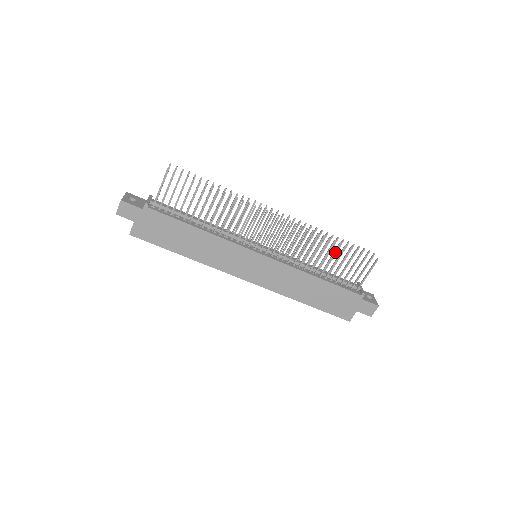
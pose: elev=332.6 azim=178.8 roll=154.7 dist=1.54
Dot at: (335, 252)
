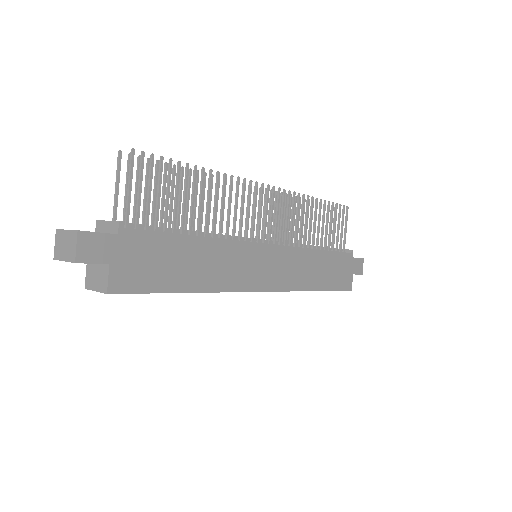
Dot at: (320, 213)
